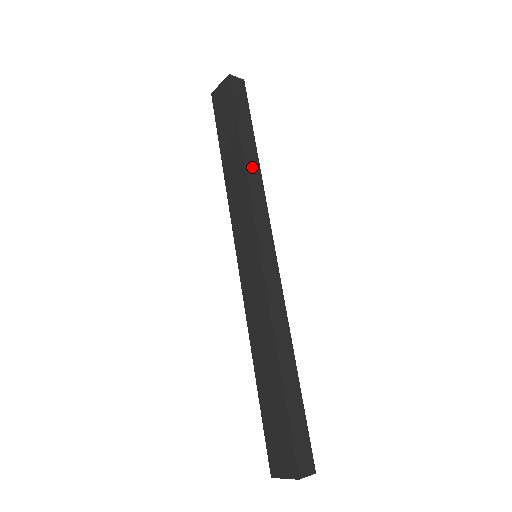
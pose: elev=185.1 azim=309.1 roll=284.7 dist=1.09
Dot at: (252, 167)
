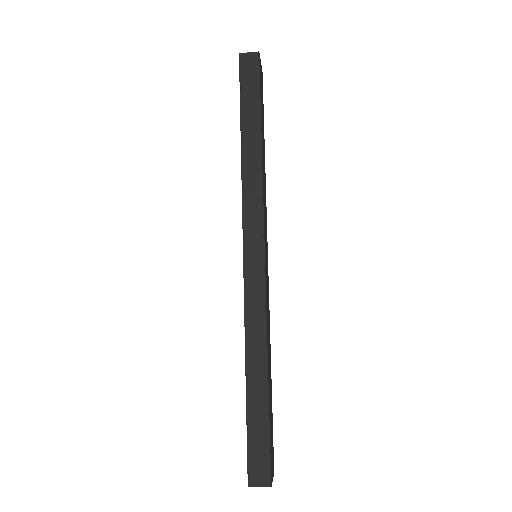
Dot at: (251, 160)
